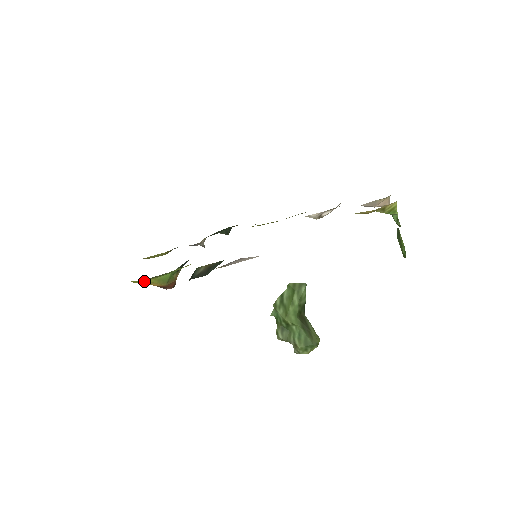
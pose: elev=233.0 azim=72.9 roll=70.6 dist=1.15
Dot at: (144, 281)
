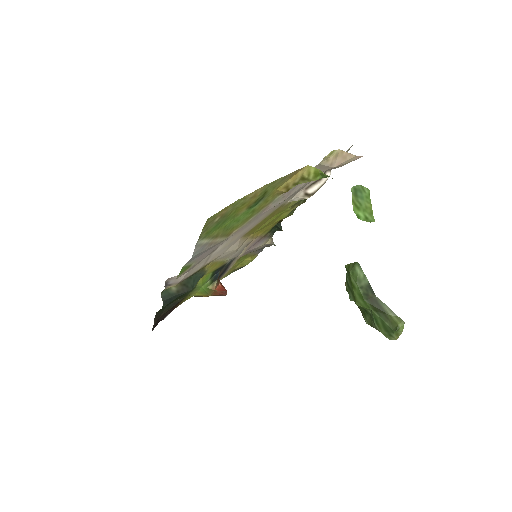
Dot at: occluded
